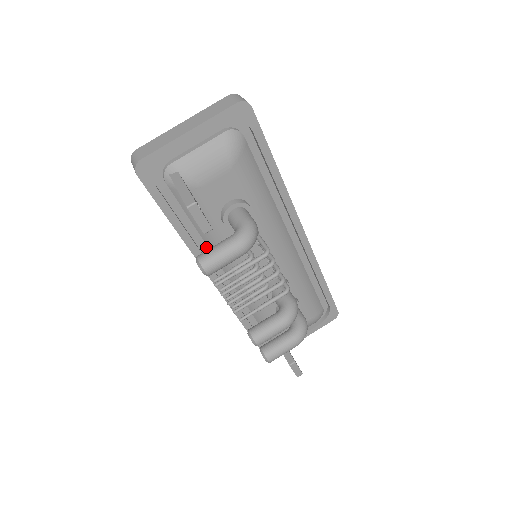
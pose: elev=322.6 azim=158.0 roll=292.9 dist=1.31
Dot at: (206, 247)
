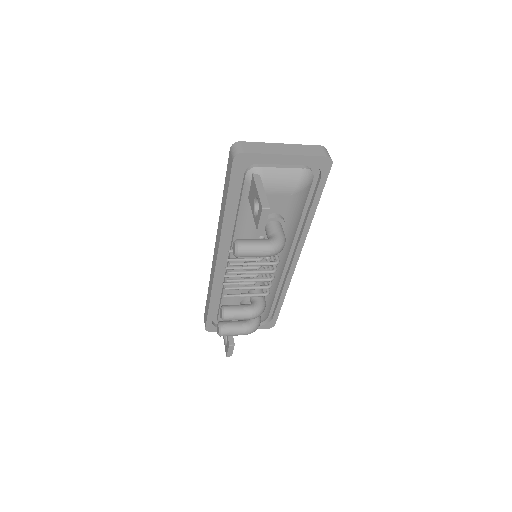
Dot at: (232, 231)
